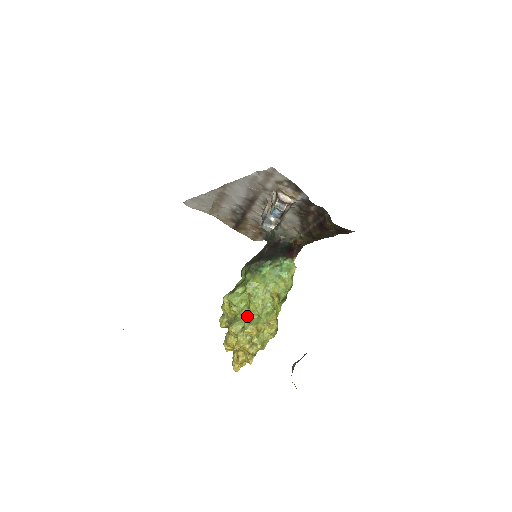
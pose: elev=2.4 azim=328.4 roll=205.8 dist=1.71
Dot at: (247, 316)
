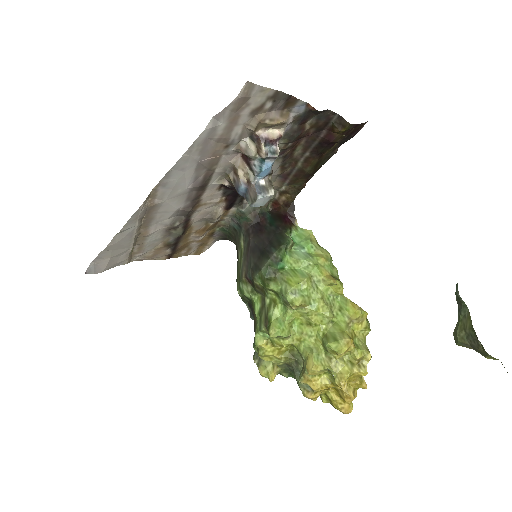
Dot at: (316, 336)
